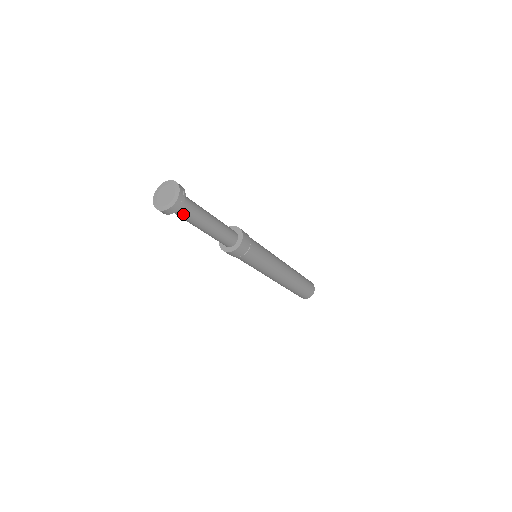
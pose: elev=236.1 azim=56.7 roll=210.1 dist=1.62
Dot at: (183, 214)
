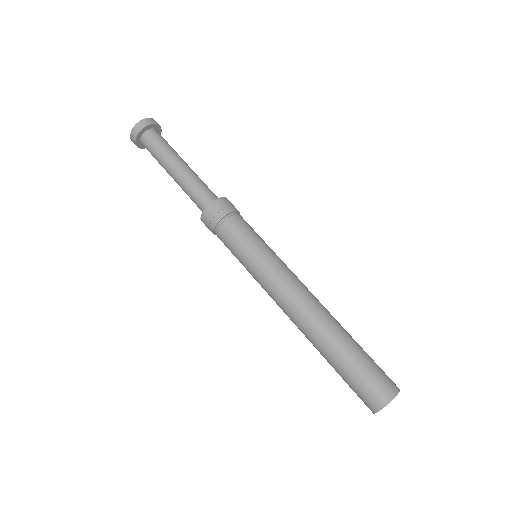
Dot at: (155, 141)
